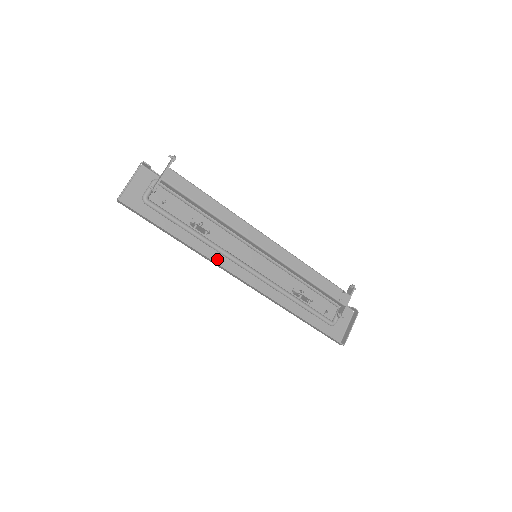
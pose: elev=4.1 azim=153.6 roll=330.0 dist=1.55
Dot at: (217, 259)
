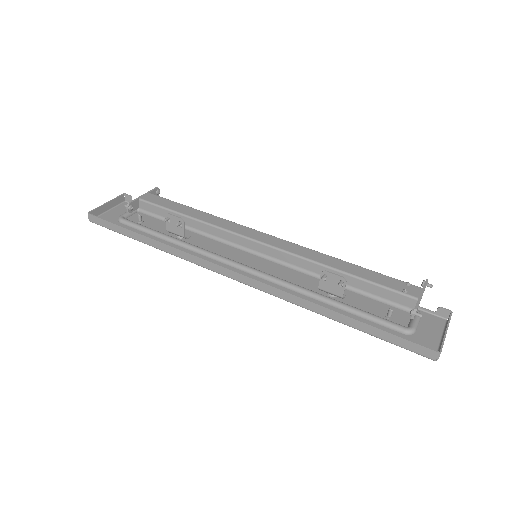
Dot at: occluded
